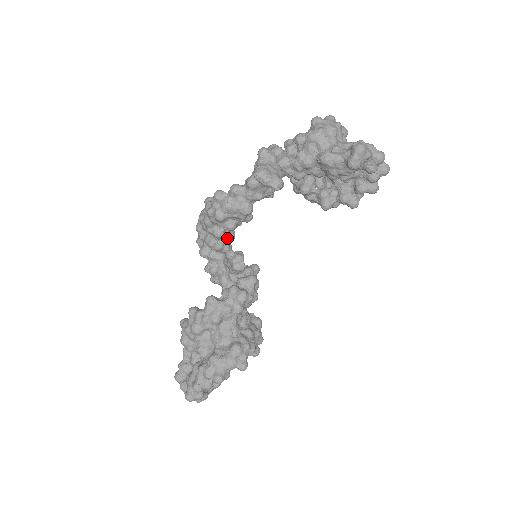
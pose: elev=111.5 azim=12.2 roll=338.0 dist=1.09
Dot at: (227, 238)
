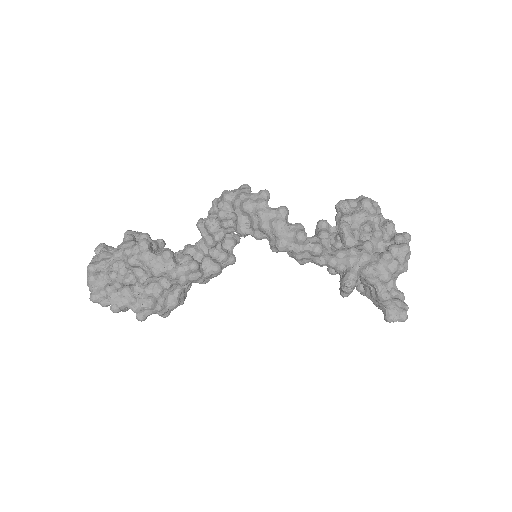
Dot at: occluded
